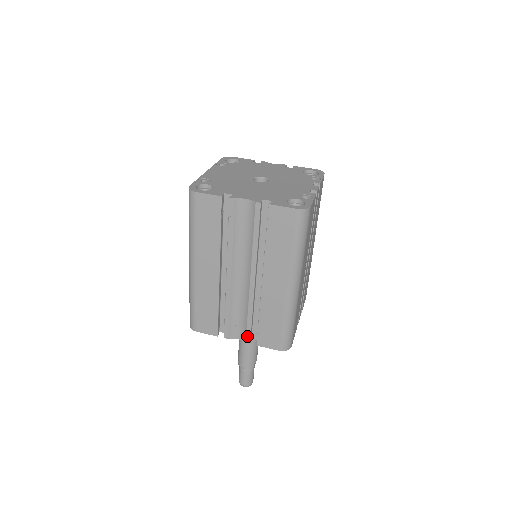
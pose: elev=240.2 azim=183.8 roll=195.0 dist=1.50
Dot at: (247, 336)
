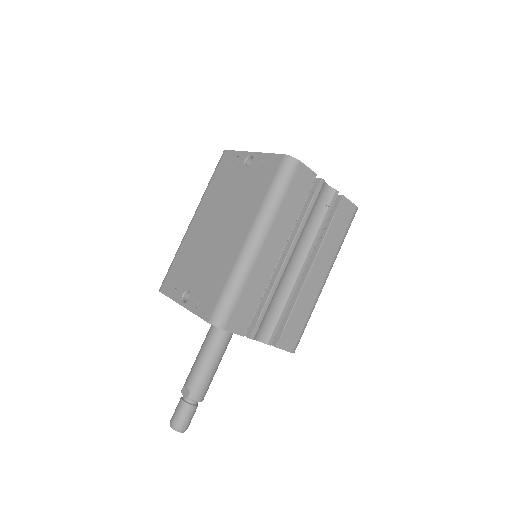
Dot at: (272, 335)
